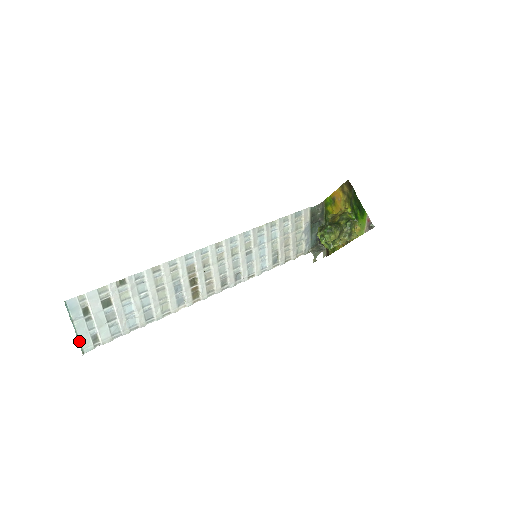
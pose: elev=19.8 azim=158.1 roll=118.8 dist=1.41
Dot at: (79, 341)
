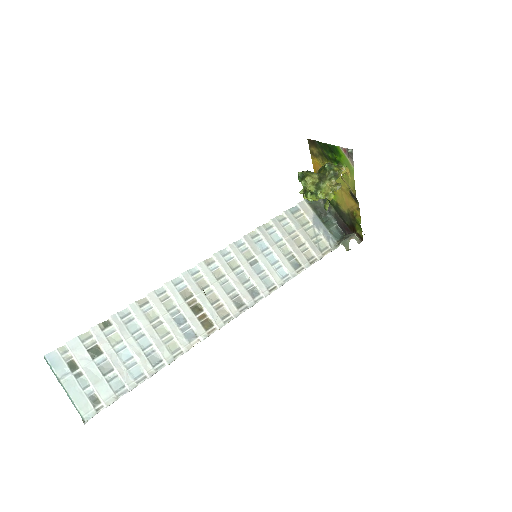
Dot at: (74, 406)
